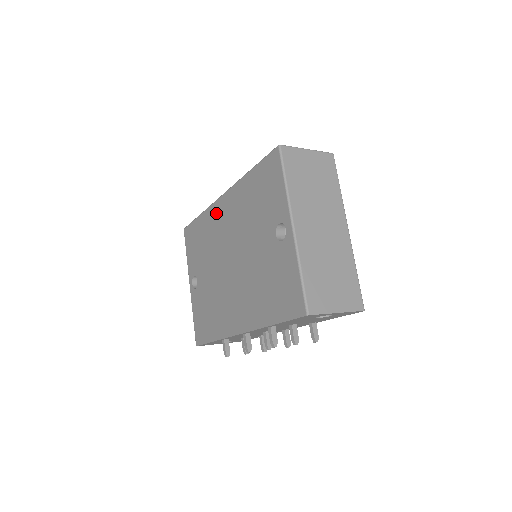
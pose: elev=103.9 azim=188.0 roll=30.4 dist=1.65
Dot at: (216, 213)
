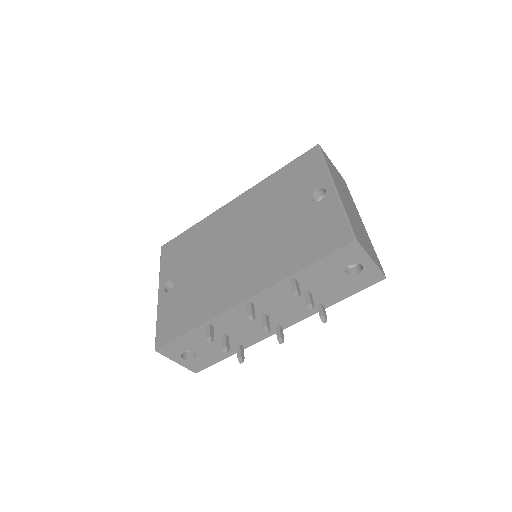
Dot at: (222, 214)
